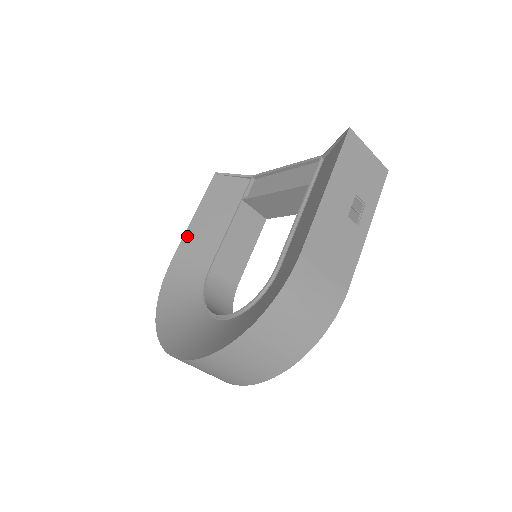
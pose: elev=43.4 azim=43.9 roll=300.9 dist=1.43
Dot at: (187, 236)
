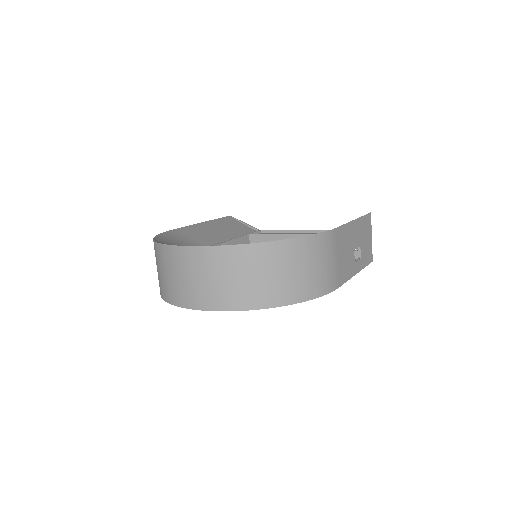
Dot at: (194, 226)
